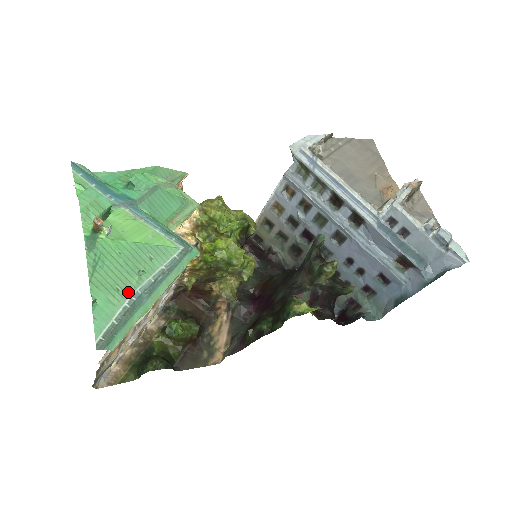
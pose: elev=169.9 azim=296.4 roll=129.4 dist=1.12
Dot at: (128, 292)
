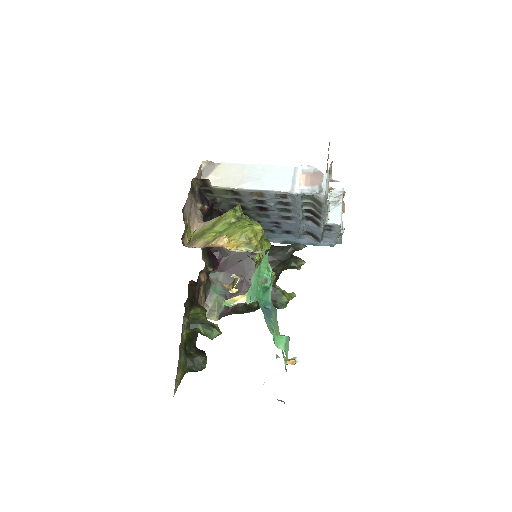
Dot at: occluded
